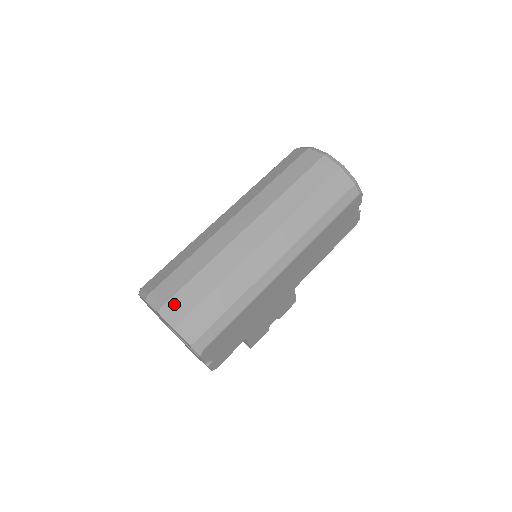
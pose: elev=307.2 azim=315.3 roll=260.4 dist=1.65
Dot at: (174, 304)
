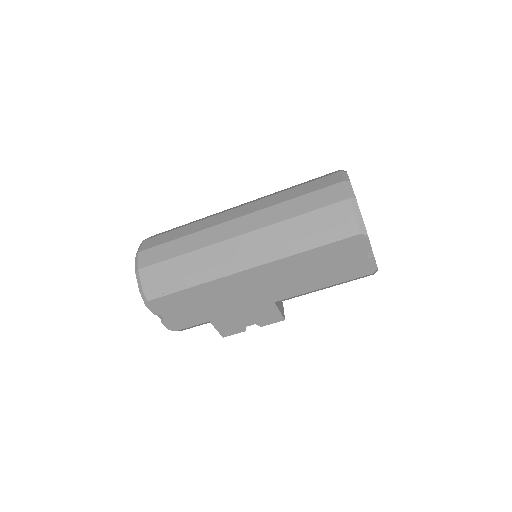
Dot at: (146, 254)
